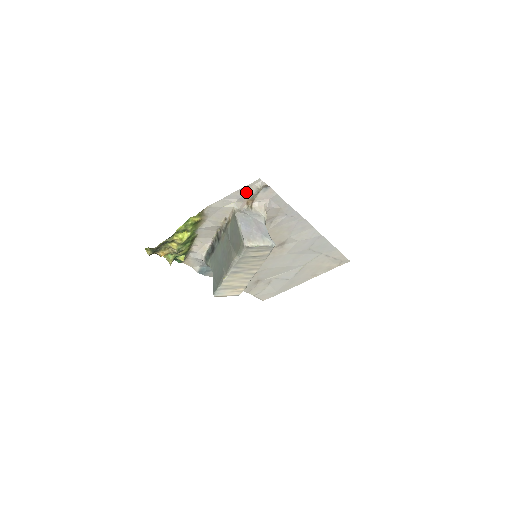
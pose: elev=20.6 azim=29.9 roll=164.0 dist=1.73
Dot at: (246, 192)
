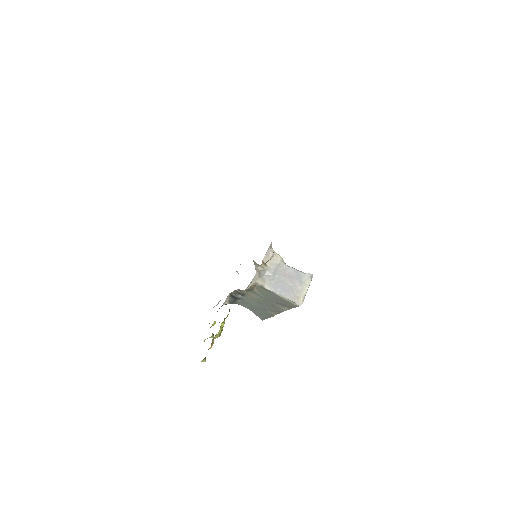
Dot at: occluded
